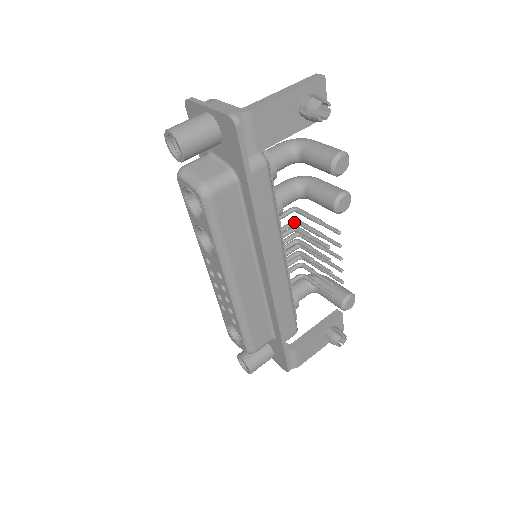
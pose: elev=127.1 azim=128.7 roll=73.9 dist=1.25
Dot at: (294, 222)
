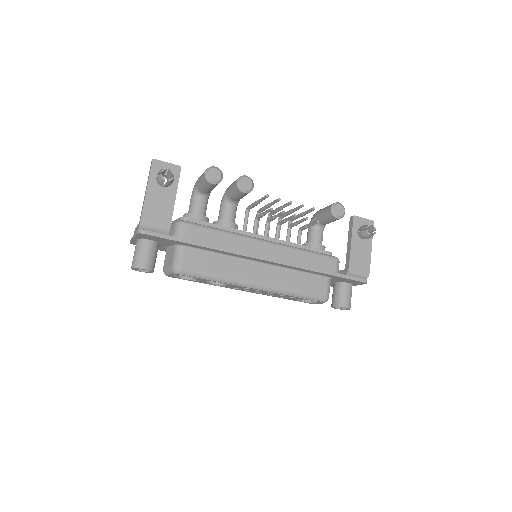
Dot at: (257, 214)
